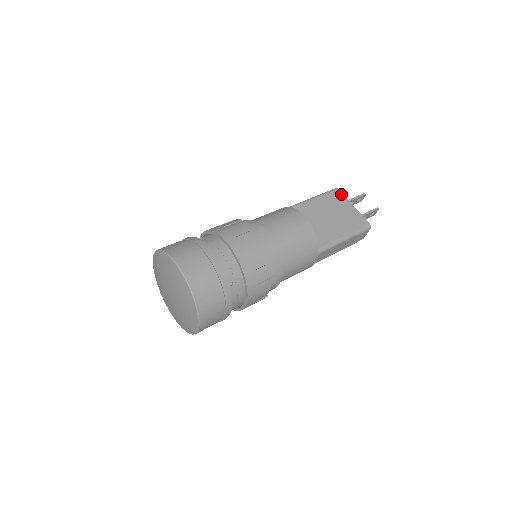
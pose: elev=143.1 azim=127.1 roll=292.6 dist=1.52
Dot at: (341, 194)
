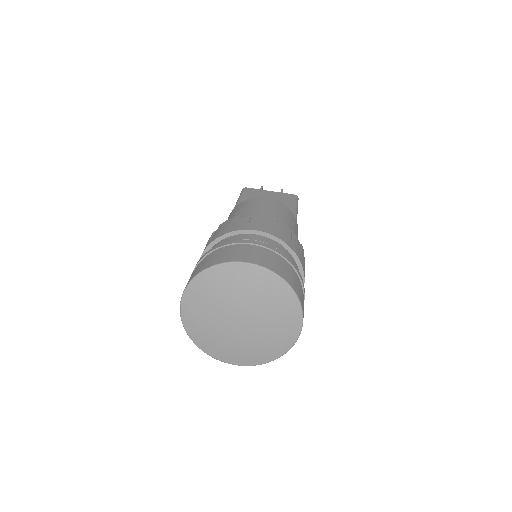
Dot at: (252, 189)
